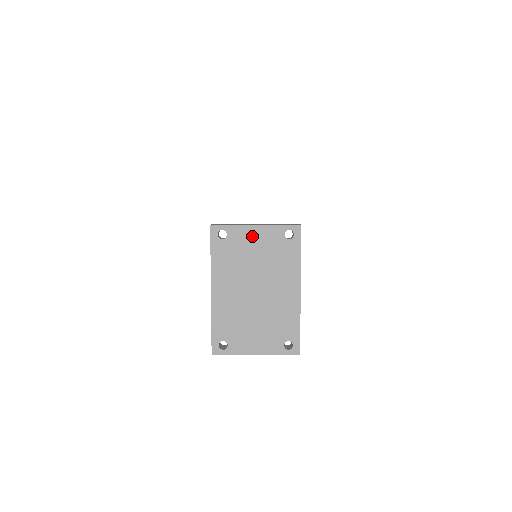
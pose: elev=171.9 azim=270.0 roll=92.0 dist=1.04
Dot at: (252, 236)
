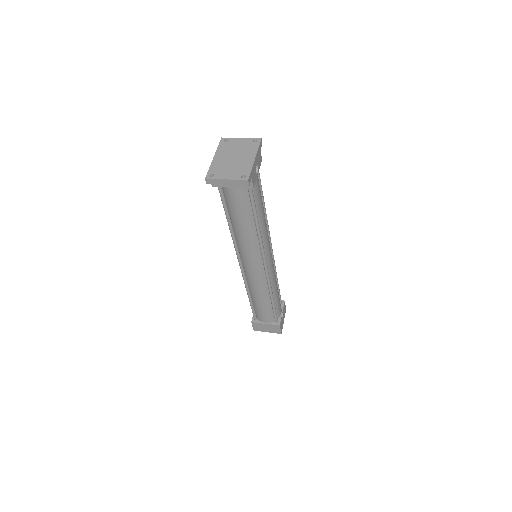
Dot at: (238, 141)
